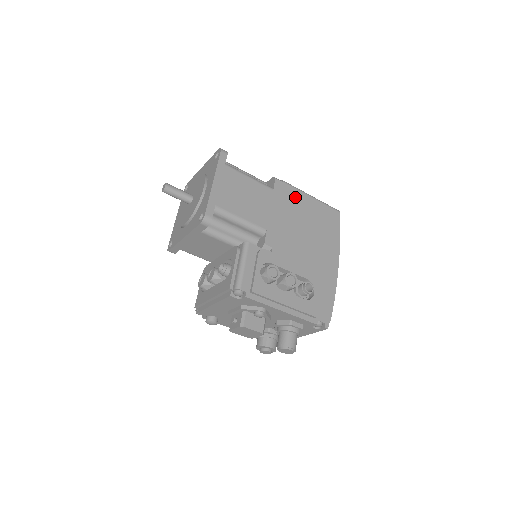
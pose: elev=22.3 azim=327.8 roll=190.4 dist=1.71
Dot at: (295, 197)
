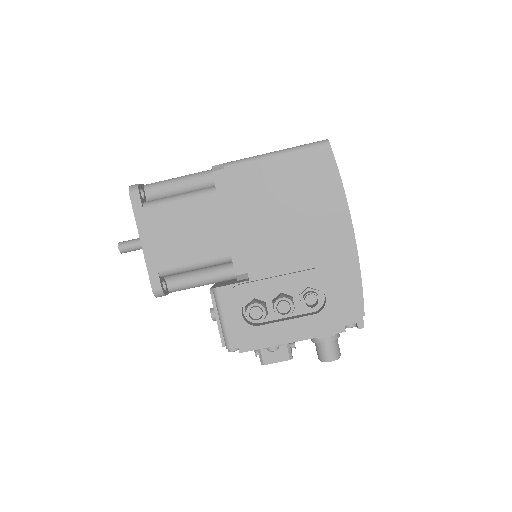
Dot at: (251, 177)
